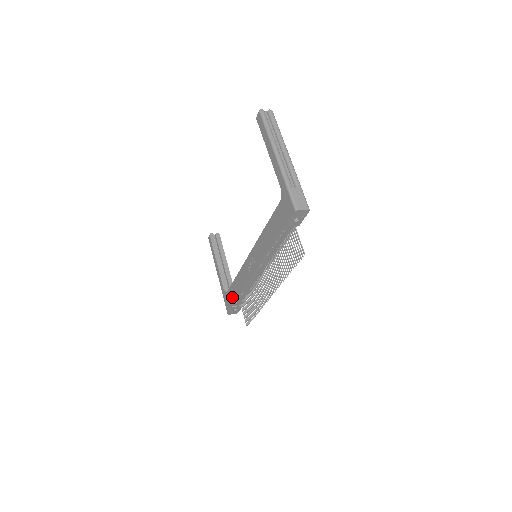
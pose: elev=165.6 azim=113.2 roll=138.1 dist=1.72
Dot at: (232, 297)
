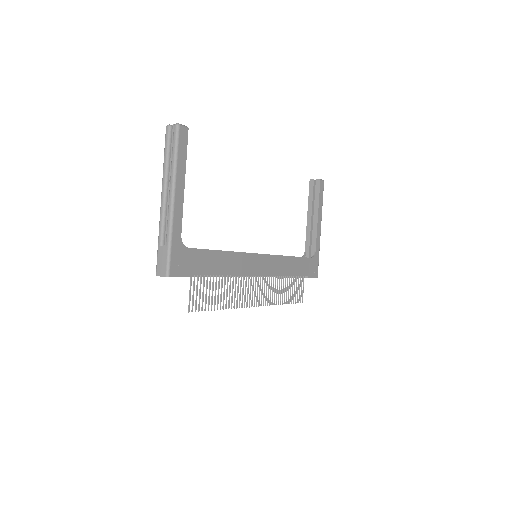
Dot at: occluded
